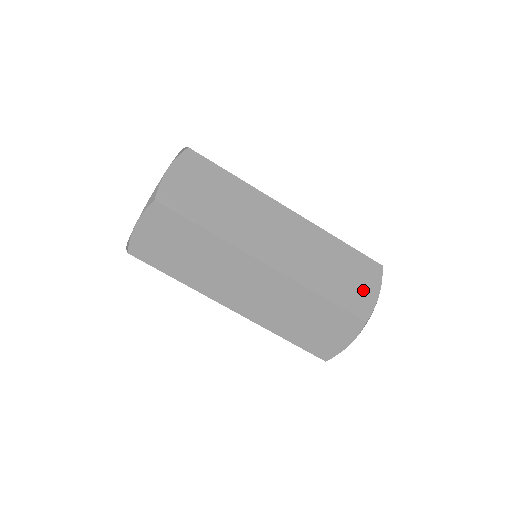
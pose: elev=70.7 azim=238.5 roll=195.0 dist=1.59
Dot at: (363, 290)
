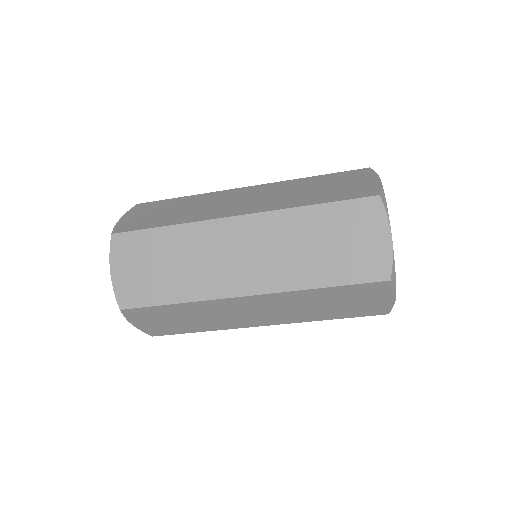
Dot at: (368, 245)
